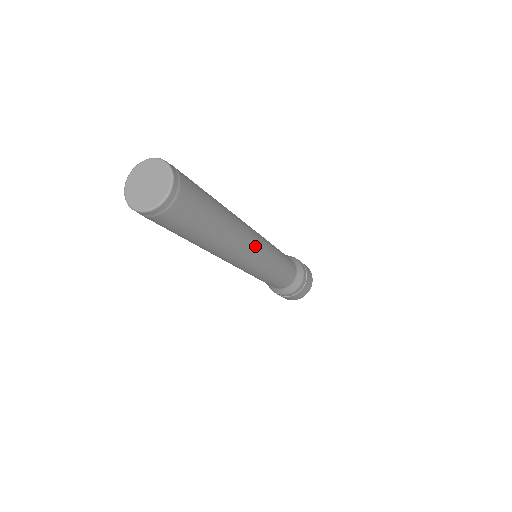
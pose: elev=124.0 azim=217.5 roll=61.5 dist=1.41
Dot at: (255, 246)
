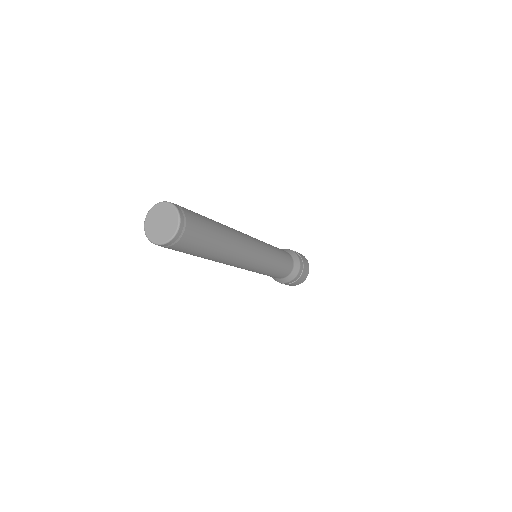
Dot at: (253, 246)
